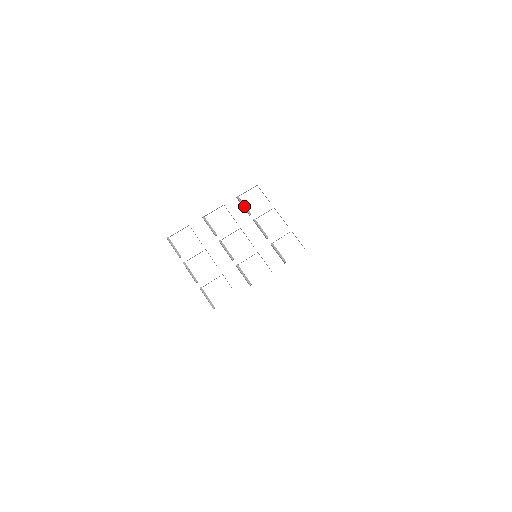
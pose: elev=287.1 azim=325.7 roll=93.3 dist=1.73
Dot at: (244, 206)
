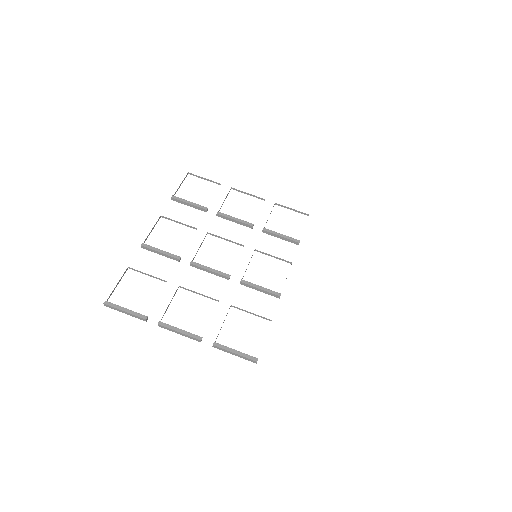
Dot at: (191, 203)
